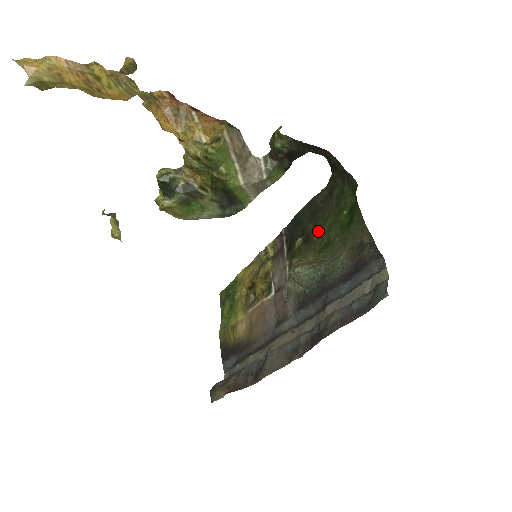
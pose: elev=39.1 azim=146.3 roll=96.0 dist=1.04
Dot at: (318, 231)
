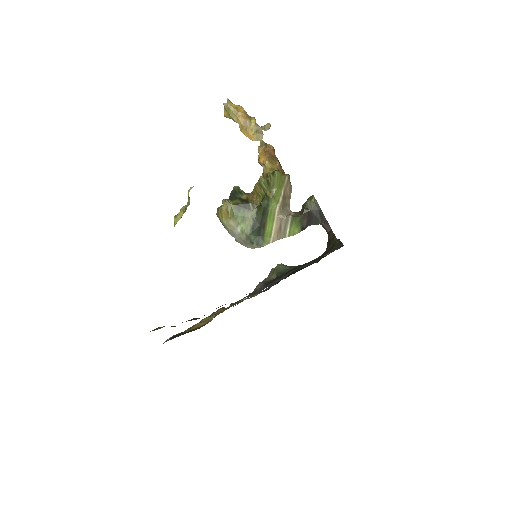
Dot at: occluded
